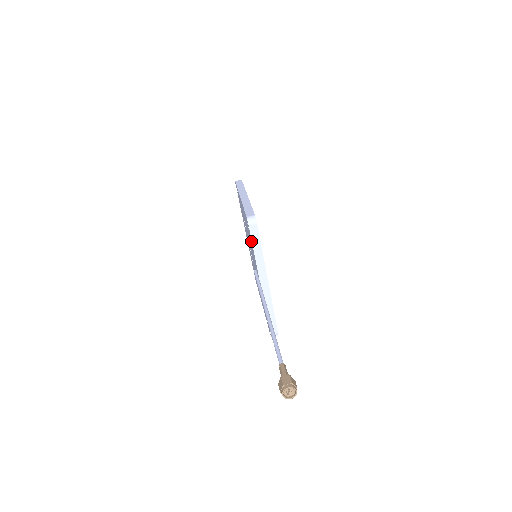
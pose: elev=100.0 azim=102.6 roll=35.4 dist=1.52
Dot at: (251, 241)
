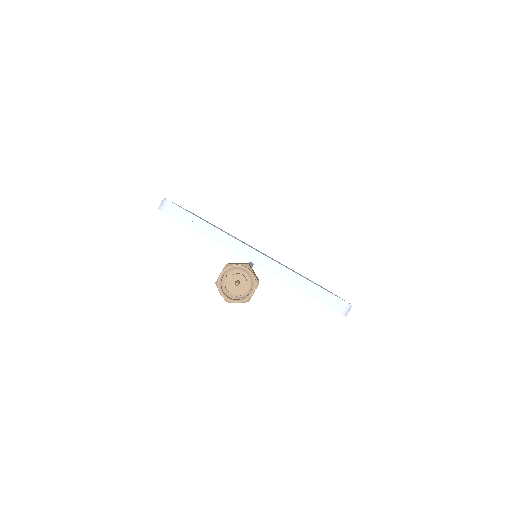
Dot at: occluded
